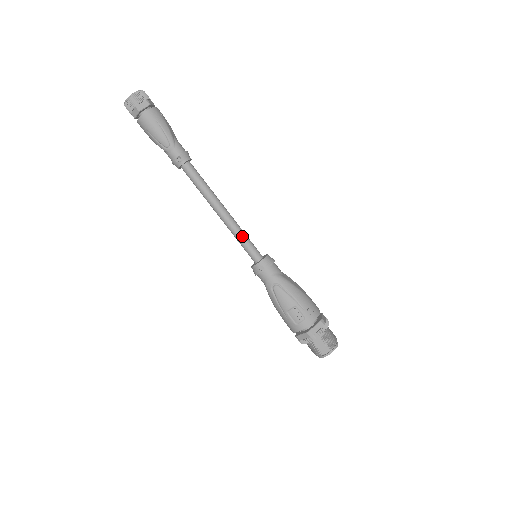
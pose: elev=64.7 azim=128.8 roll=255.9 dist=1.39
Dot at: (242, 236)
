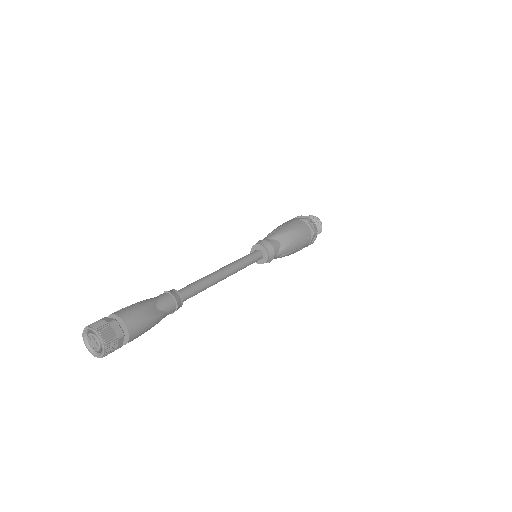
Dot at: (245, 267)
